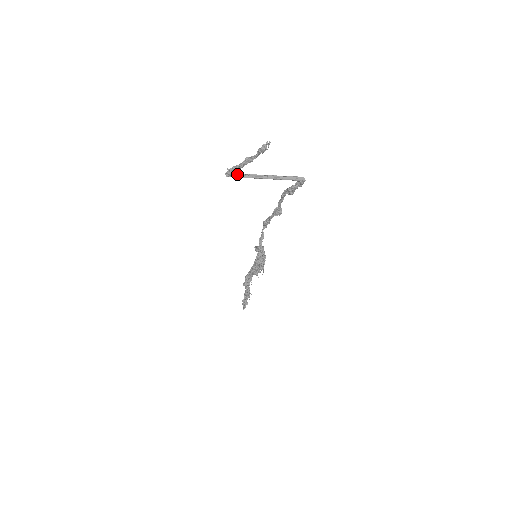
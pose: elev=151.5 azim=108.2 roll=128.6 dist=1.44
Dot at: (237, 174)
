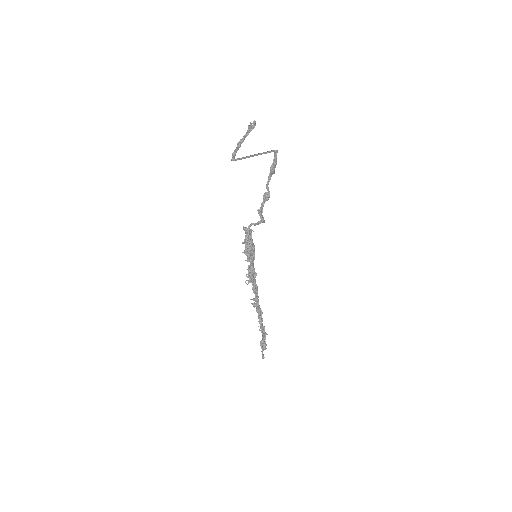
Dot at: (239, 159)
